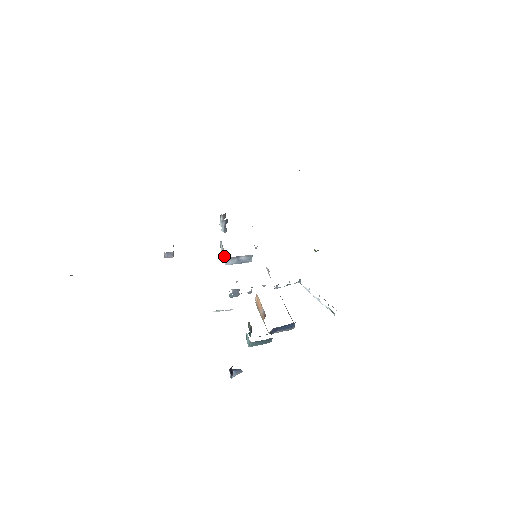
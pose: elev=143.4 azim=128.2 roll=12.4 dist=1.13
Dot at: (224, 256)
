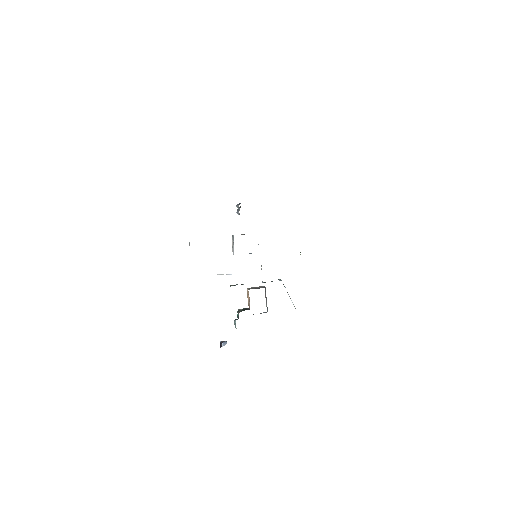
Dot at: (233, 250)
